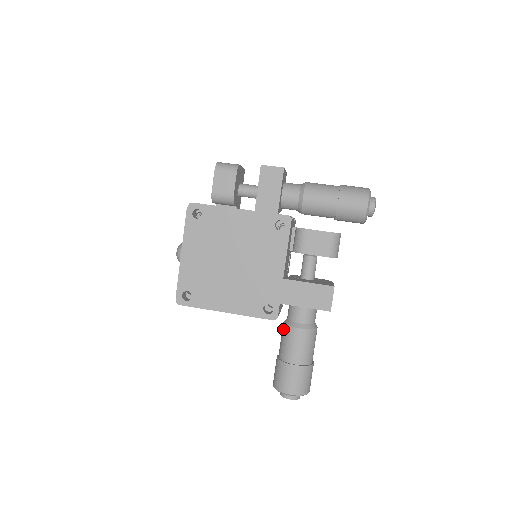
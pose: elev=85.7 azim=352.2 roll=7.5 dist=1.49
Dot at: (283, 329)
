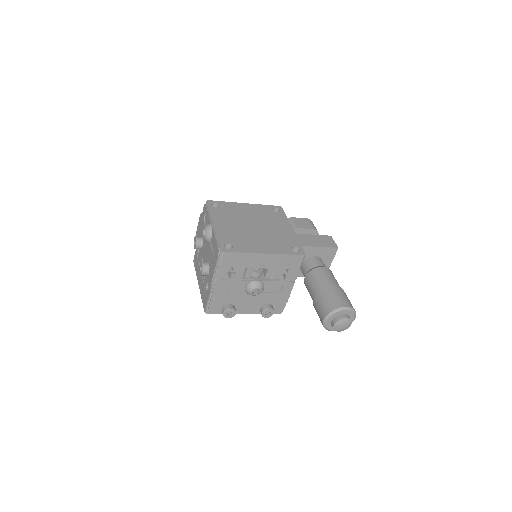
Dot at: (309, 276)
